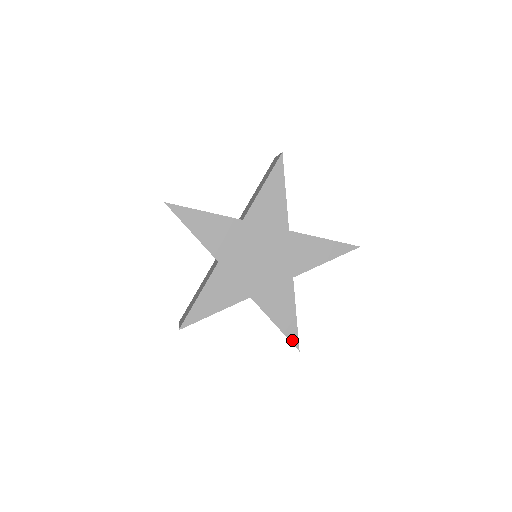
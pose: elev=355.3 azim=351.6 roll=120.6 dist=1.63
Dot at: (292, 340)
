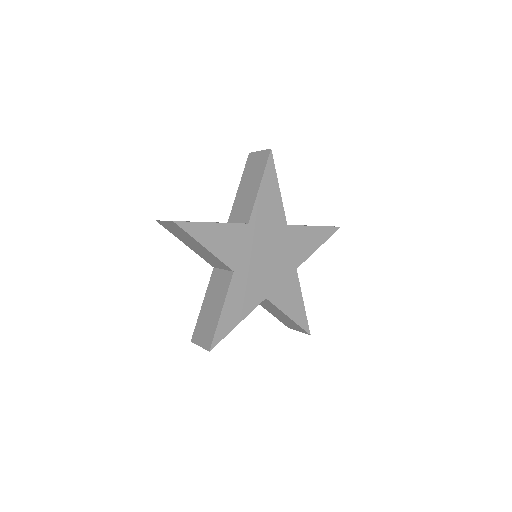
Dot at: (304, 327)
